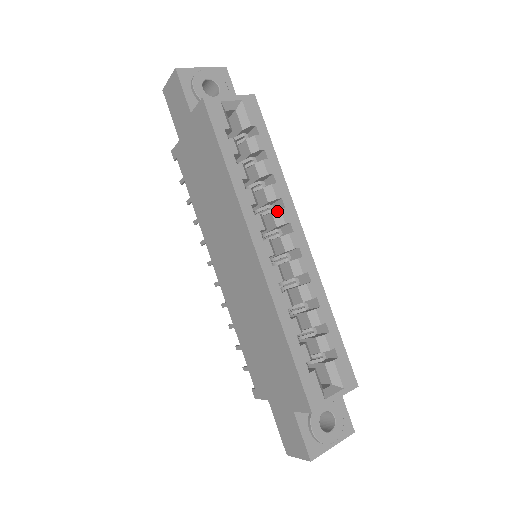
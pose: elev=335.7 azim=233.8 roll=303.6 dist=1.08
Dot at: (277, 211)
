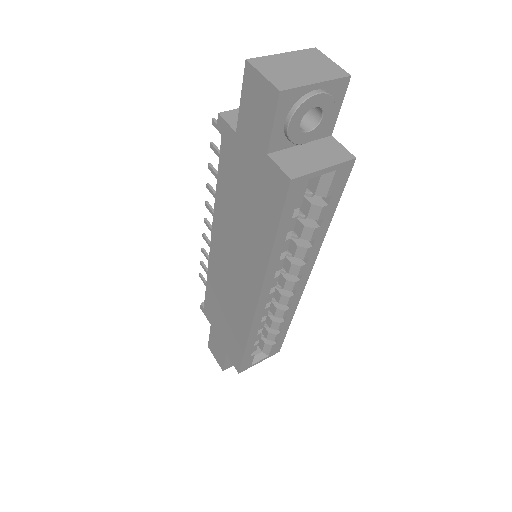
Dot at: (297, 266)
